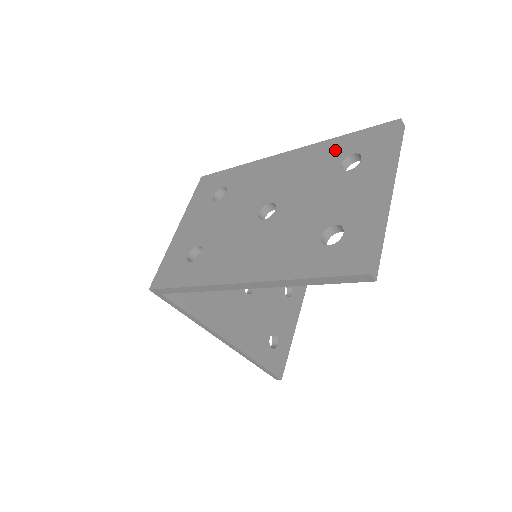
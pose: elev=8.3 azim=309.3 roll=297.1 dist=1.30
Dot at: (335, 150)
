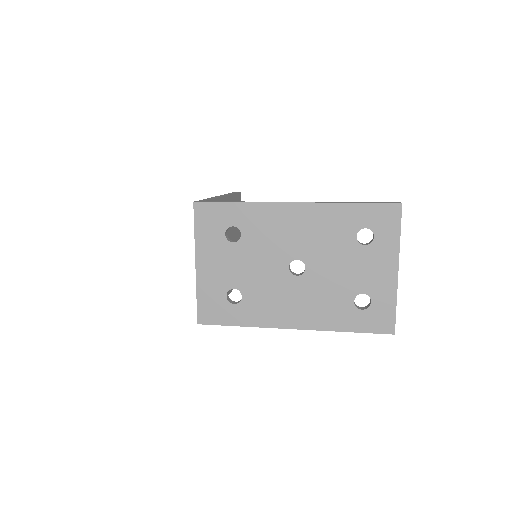
Dot at: (348, 219)
